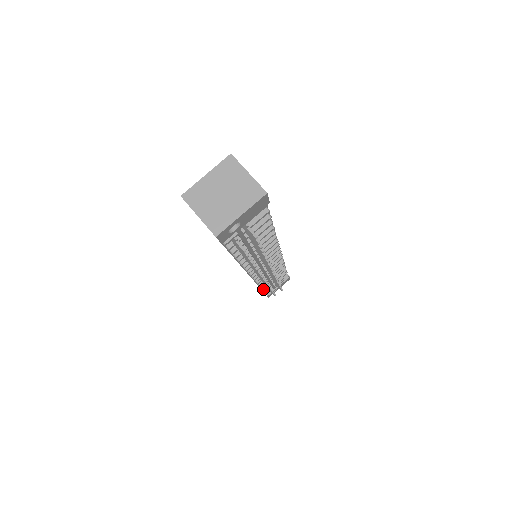
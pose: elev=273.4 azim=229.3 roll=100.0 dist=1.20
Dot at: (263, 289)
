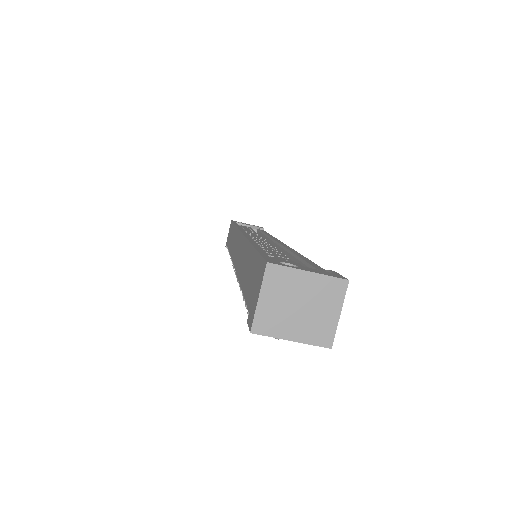
Dot at: occluded
